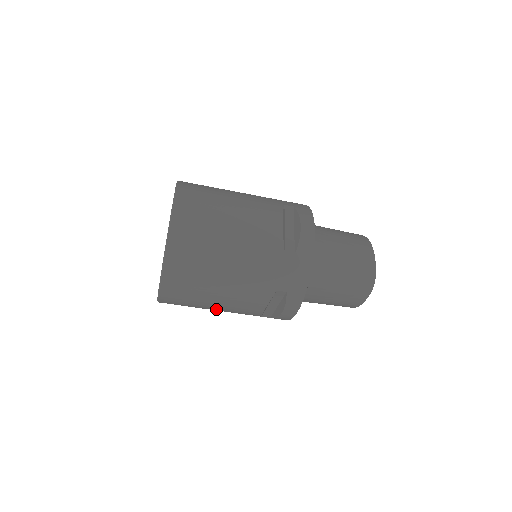
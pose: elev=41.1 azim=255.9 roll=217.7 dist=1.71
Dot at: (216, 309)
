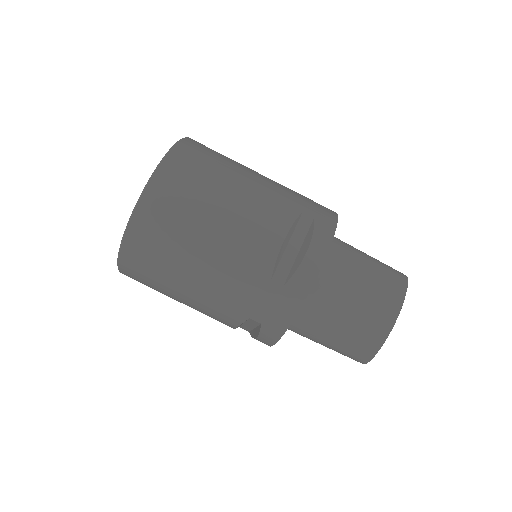
Dot at: (215, 233)
